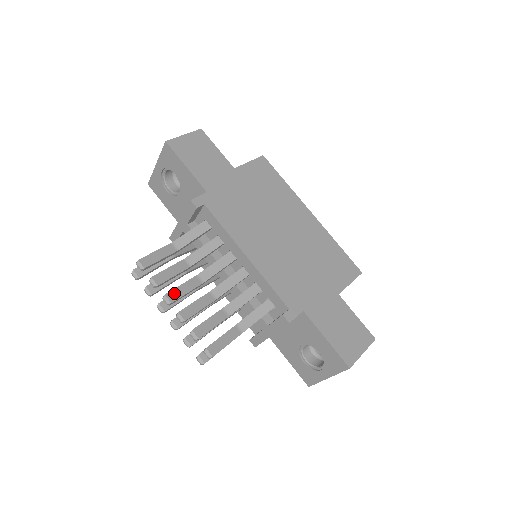
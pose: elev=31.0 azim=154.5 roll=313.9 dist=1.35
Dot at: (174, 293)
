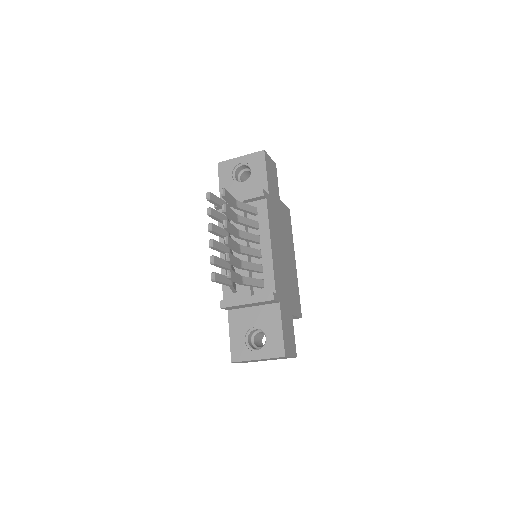
Dot at: (230, 224)
